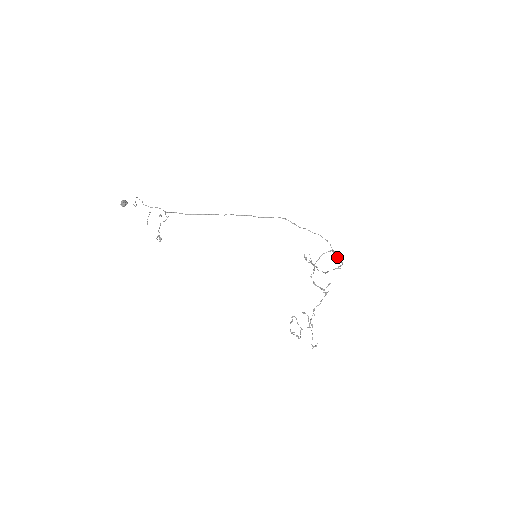
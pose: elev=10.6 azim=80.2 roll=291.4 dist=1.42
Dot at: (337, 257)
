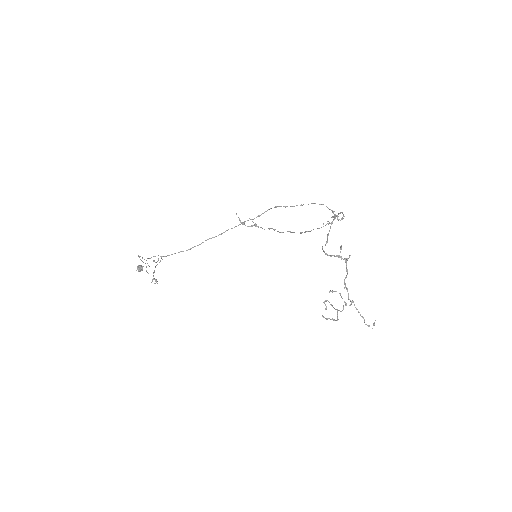
Dot at: occluded
